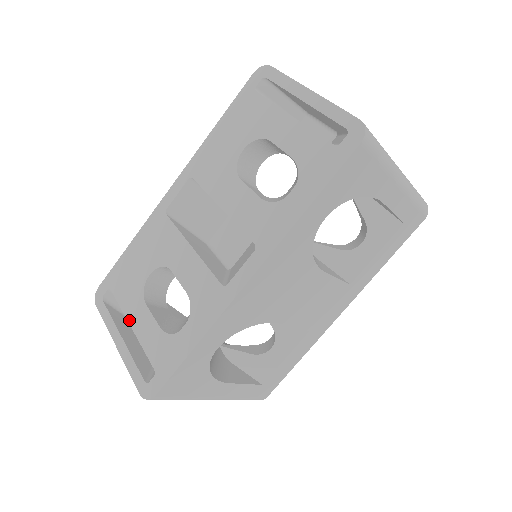
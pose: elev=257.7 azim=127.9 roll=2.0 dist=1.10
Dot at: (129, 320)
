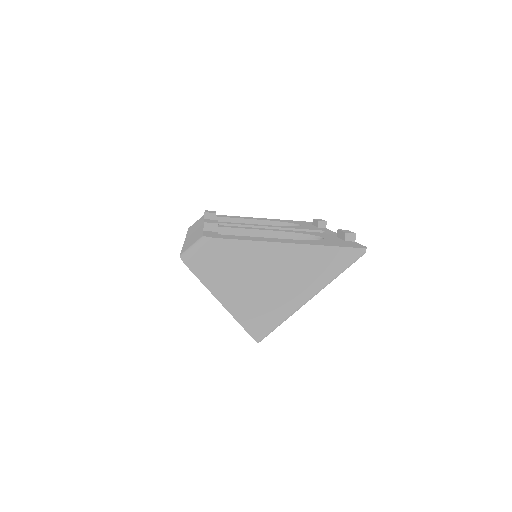
Dot at: occluded
